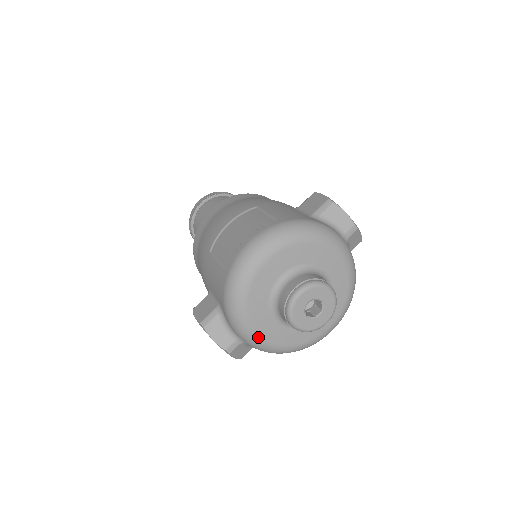
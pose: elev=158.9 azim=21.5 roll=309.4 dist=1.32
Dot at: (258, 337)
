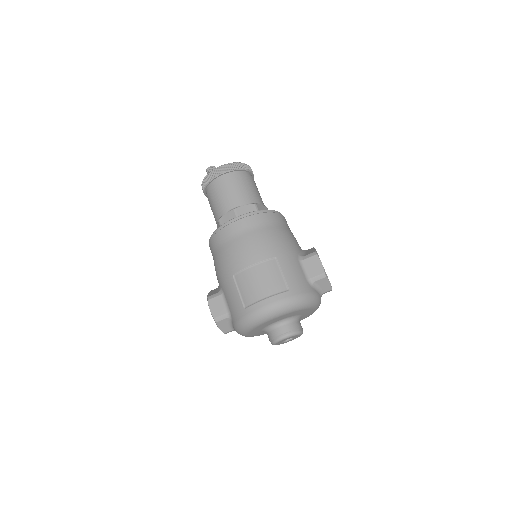
Dot at: (248, 336)
